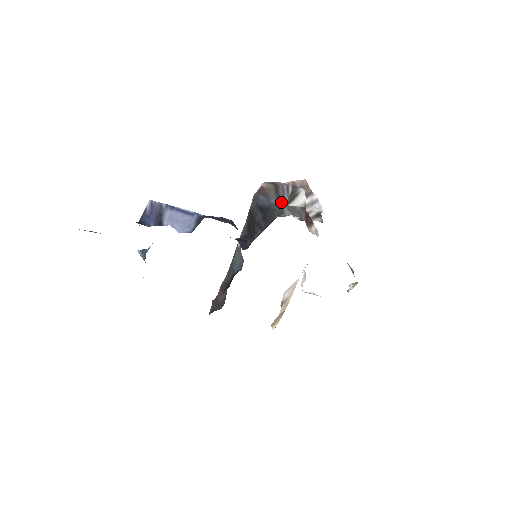
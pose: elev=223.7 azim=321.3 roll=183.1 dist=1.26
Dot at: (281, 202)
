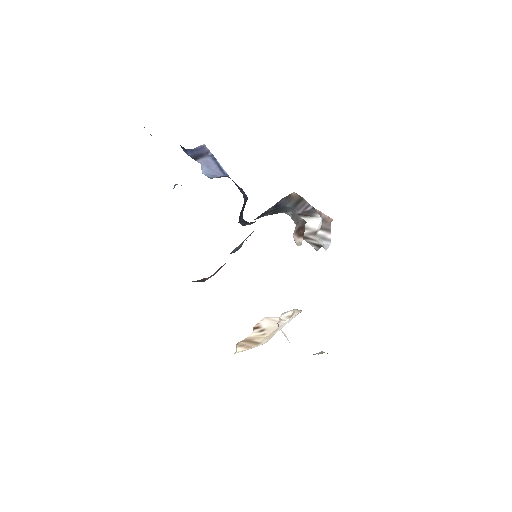
Dot at: (293, 209)
